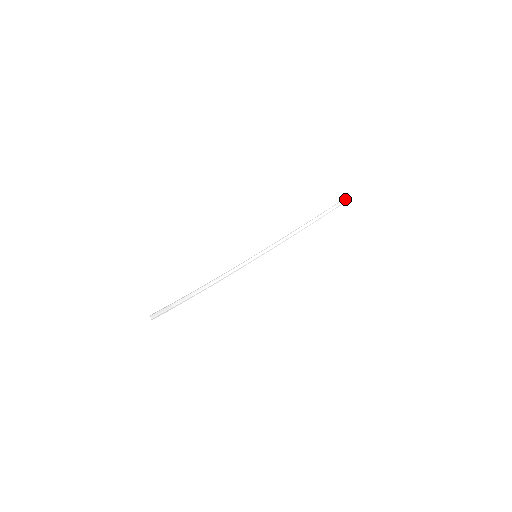
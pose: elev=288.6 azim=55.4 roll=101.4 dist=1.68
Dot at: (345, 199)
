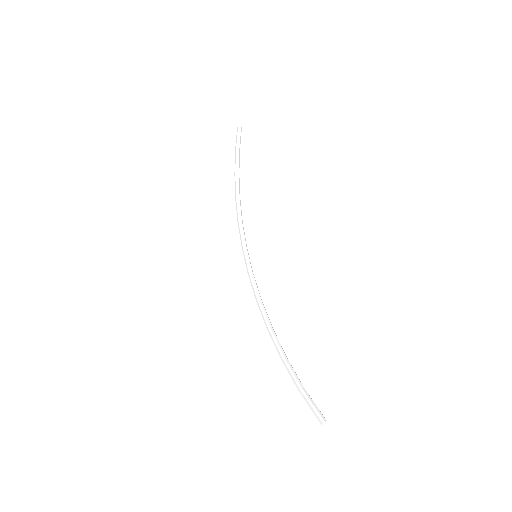
Dot at: (240, 126)
